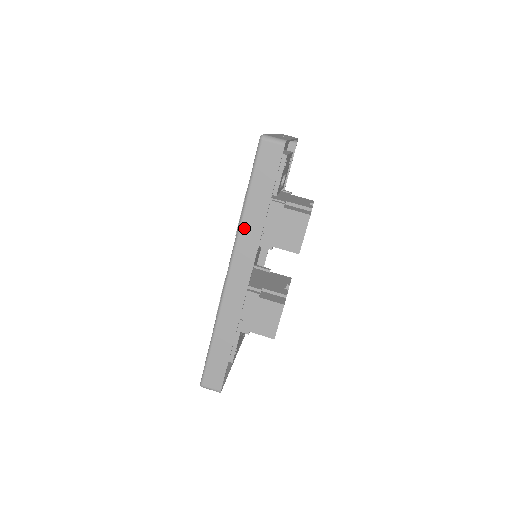
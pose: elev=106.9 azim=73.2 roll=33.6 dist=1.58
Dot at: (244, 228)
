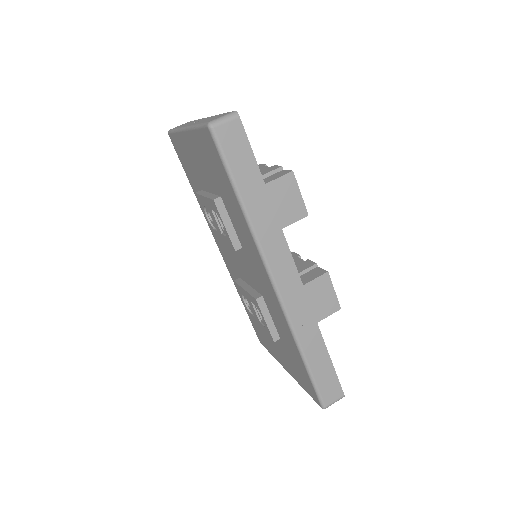
Dot at: (259, 231)
